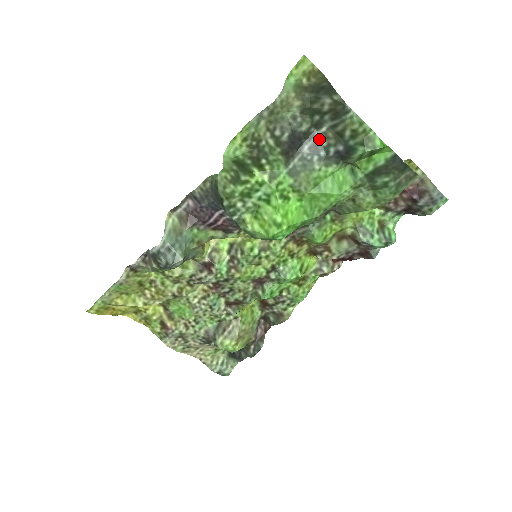
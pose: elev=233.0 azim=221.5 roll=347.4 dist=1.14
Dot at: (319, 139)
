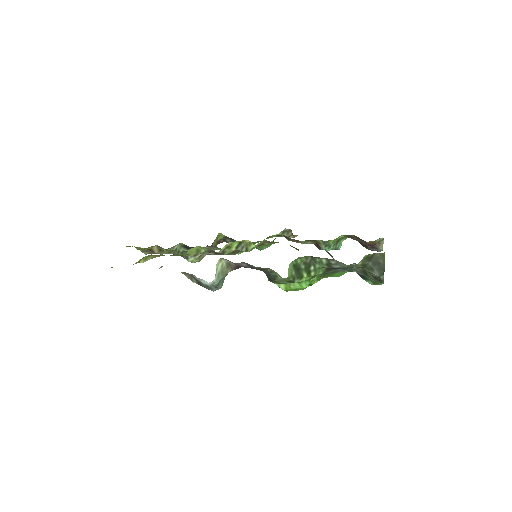
Dot at: occluded
